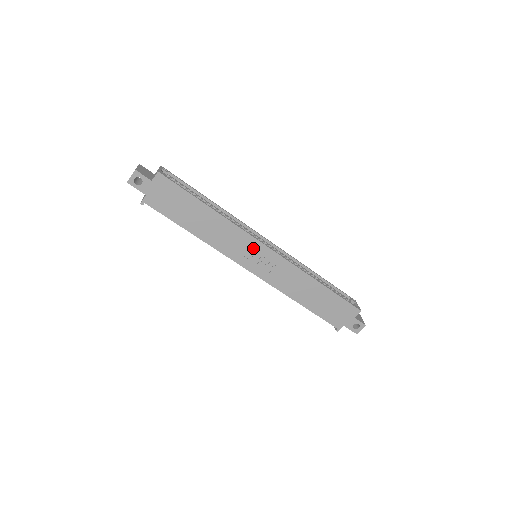
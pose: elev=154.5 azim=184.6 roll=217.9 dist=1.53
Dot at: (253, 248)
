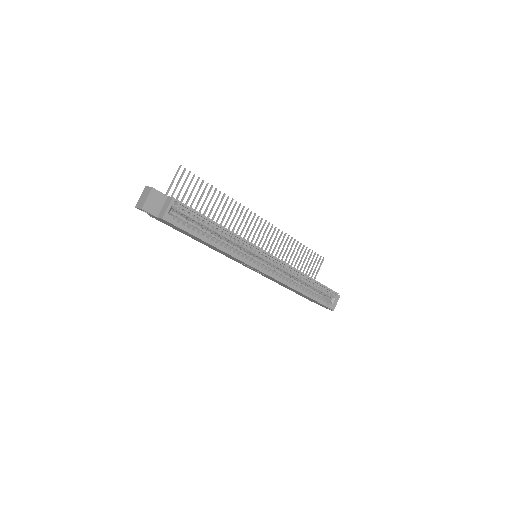
Dot at: (247, 265)
